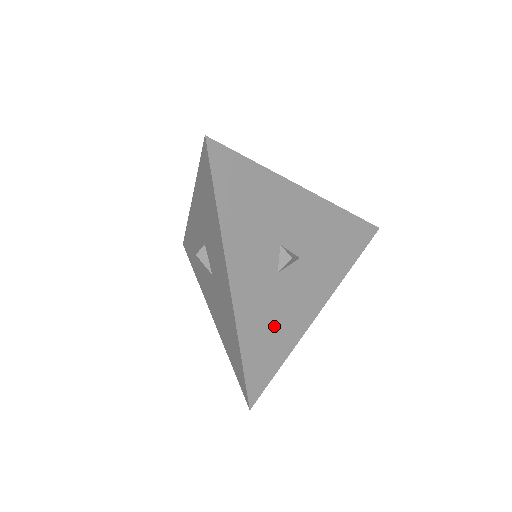
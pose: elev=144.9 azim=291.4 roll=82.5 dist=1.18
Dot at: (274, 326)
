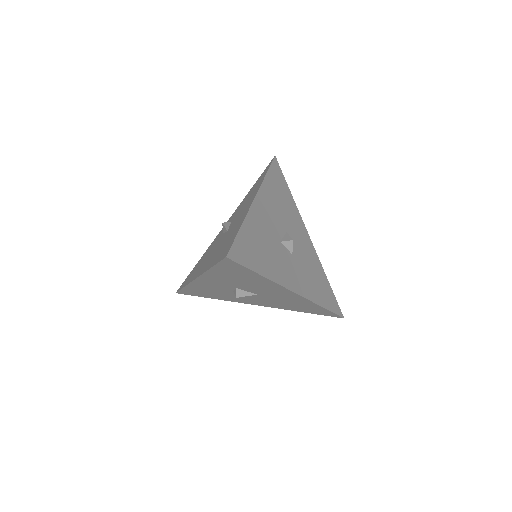
Dot at: (314, 276)
